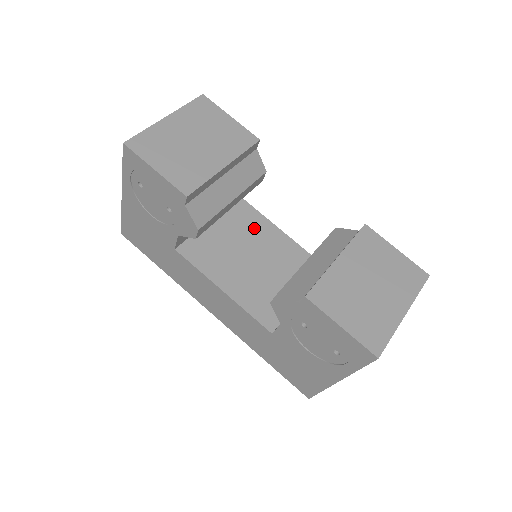
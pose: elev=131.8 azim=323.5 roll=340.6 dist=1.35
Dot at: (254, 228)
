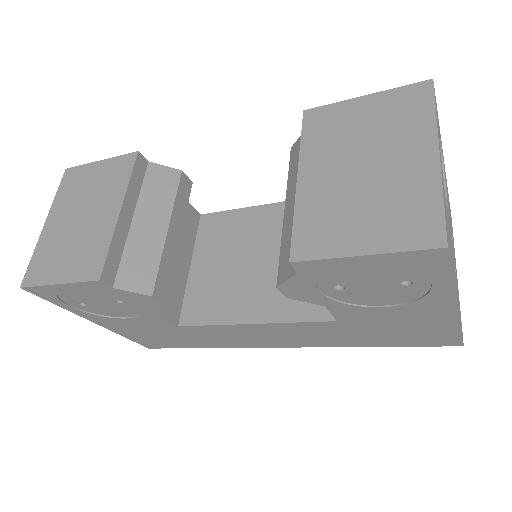
Dot at: (237, 230)
